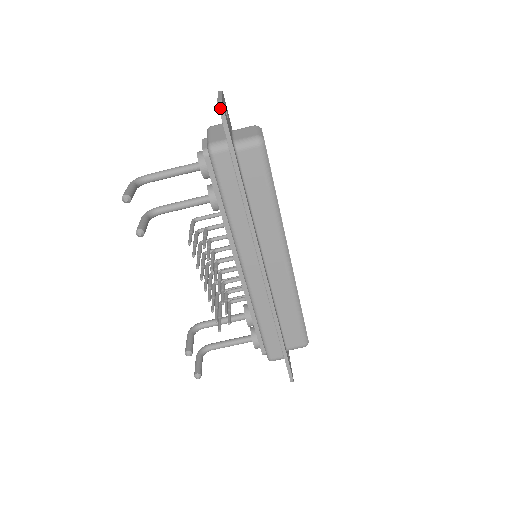
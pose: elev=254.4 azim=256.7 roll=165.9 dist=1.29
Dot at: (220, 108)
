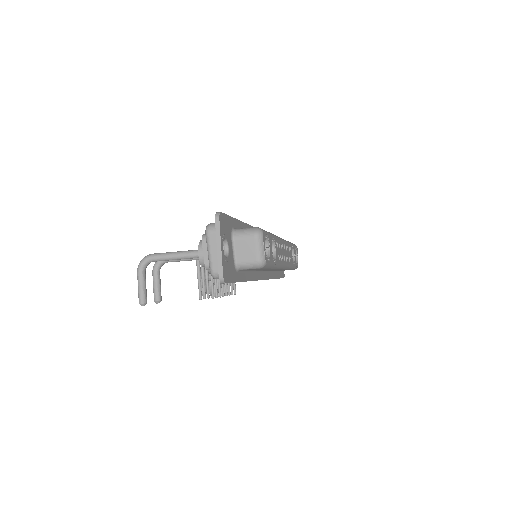
Dot at: (222, 283)
